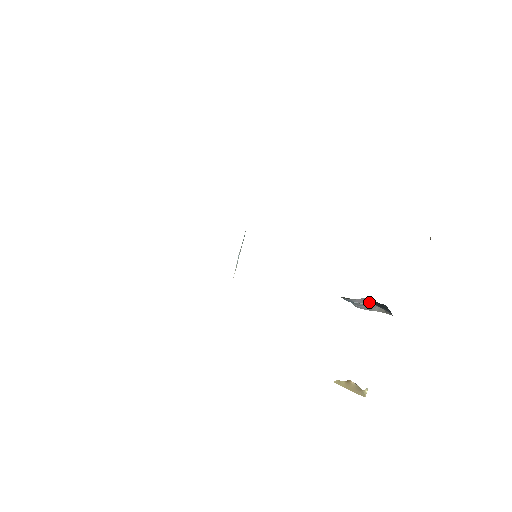
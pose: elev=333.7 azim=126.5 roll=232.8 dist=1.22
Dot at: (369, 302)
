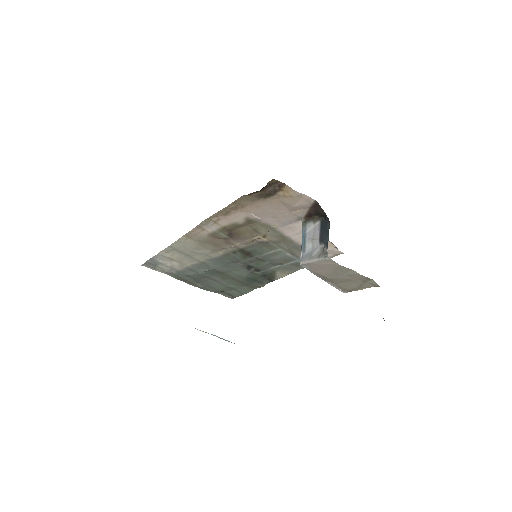
Dot at: (317, 236)
